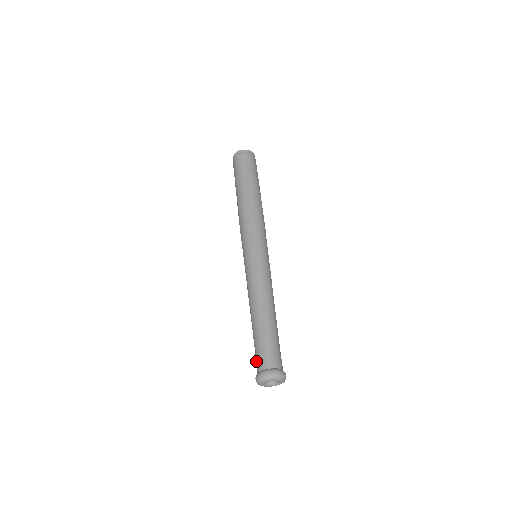
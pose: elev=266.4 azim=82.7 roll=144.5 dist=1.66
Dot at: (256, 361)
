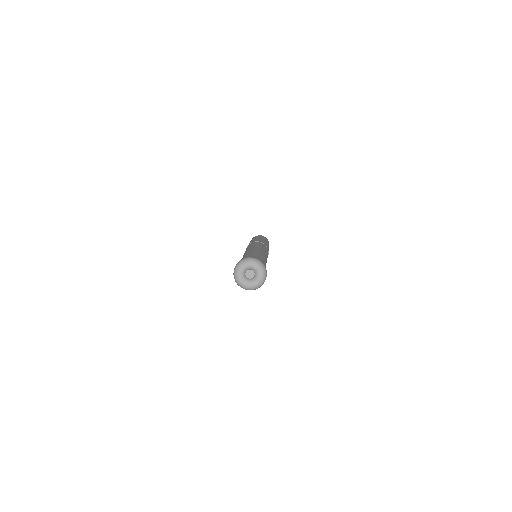
Dot at: occluded
